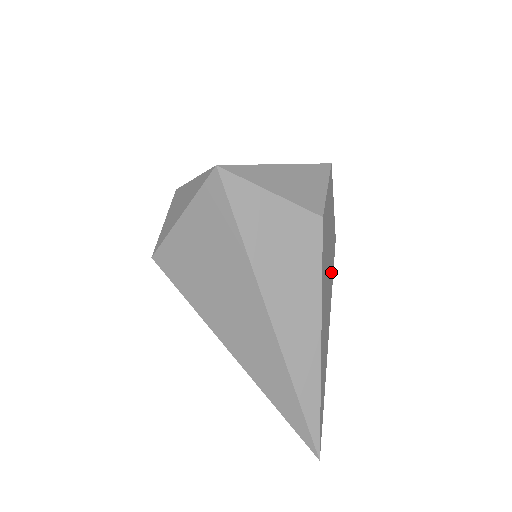
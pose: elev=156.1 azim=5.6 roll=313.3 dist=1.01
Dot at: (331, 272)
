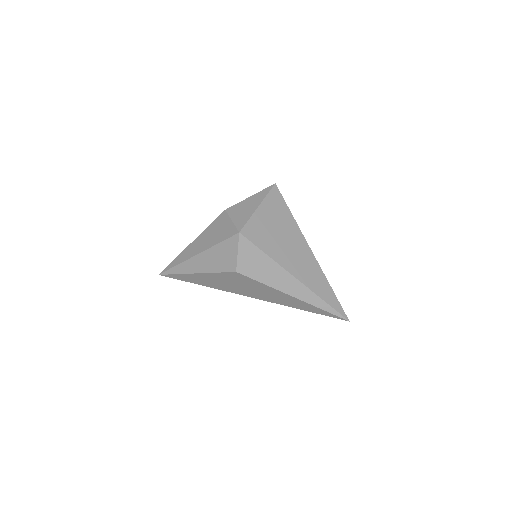
Dot at: occluded
